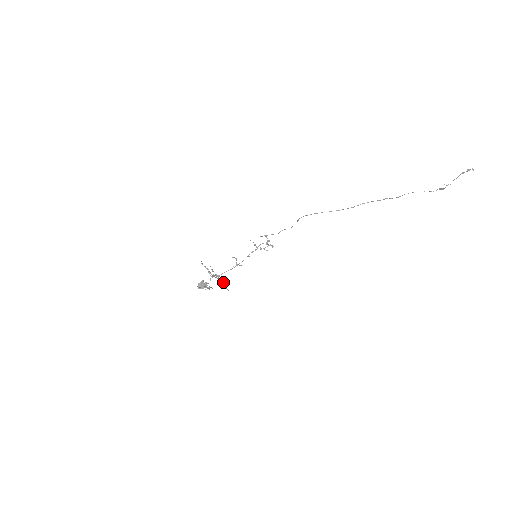
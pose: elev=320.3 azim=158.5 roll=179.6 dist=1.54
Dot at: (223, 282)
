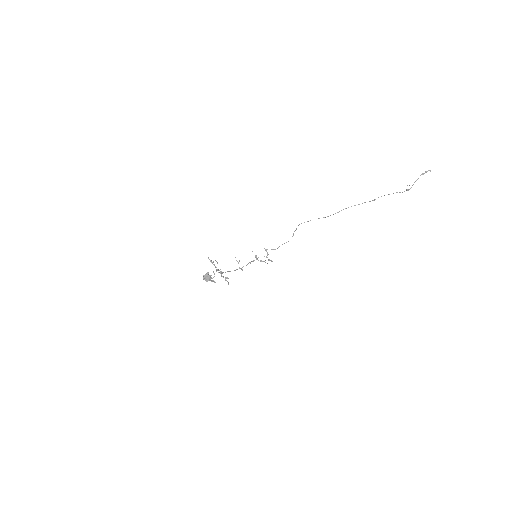
Dot at: (226, 278)
